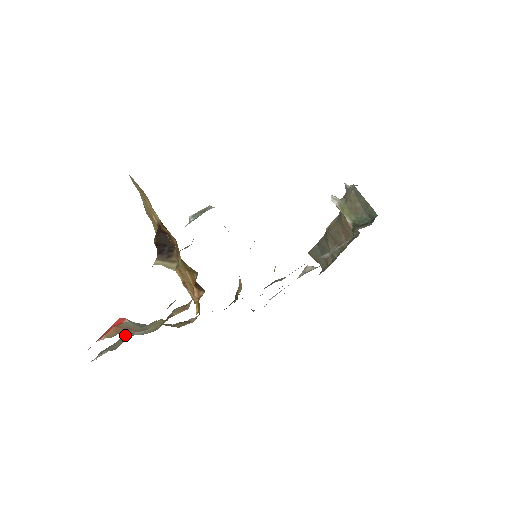
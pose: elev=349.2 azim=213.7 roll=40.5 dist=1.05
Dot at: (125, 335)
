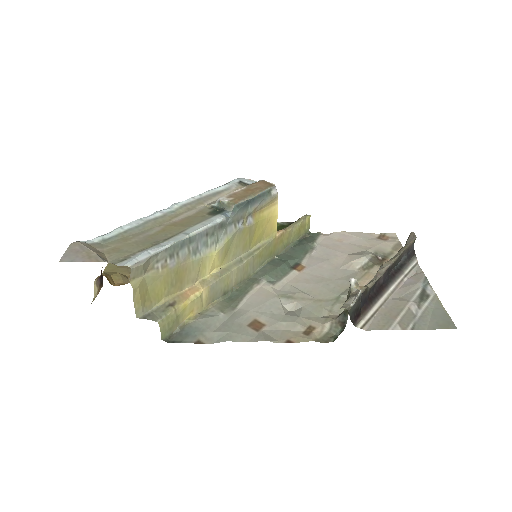
Dot at: occluded
